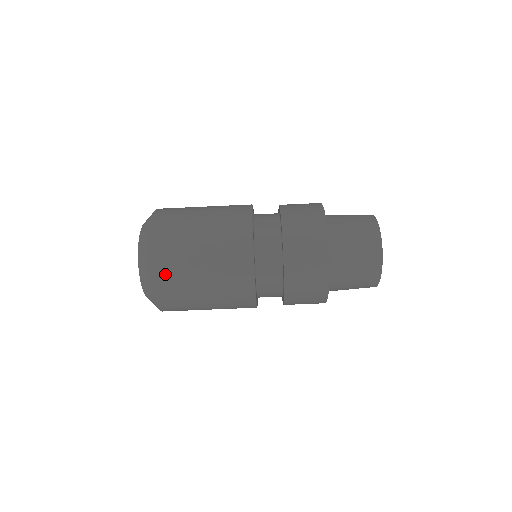
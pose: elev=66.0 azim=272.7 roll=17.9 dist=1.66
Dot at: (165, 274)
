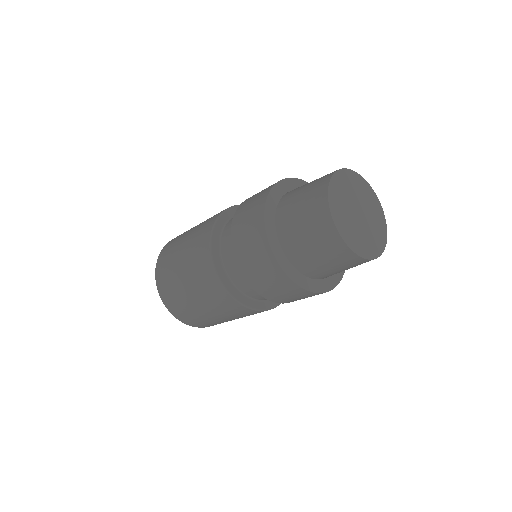
Dot at: (212, 325)
